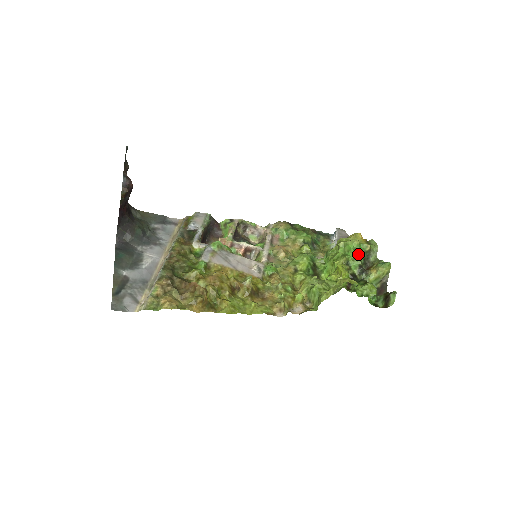
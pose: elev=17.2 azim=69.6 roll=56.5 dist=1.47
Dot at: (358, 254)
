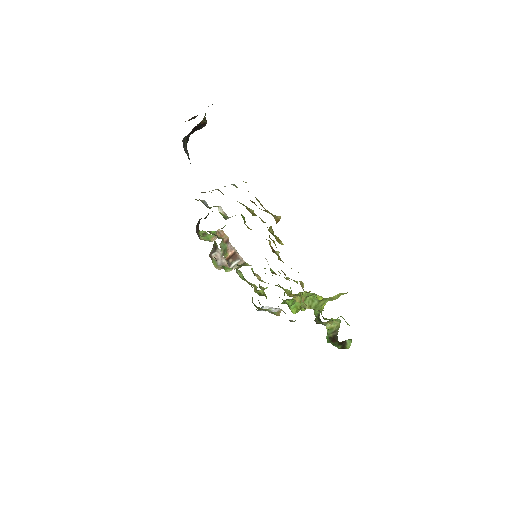
Dot at: occluded
